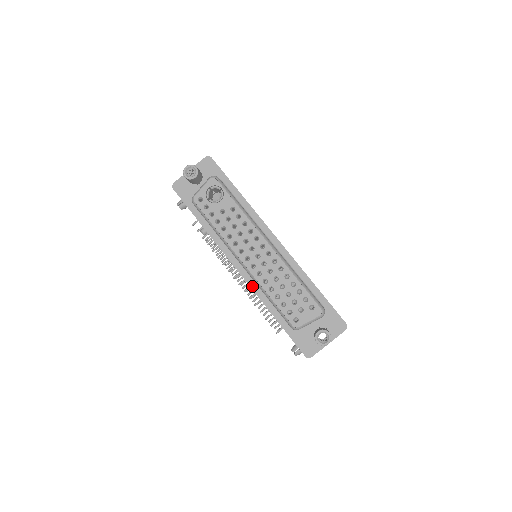
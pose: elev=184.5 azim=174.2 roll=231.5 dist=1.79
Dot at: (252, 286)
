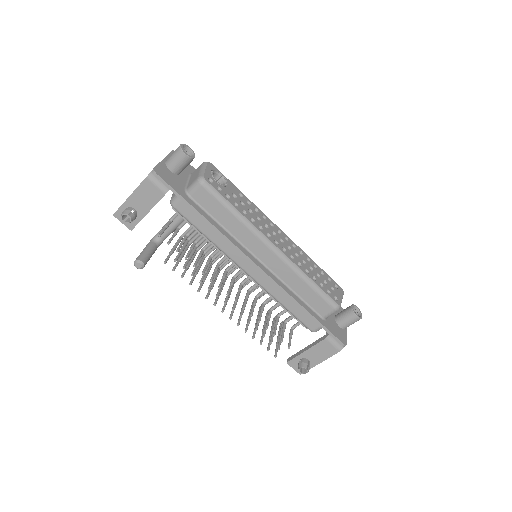
Dot at: (276, 281)
